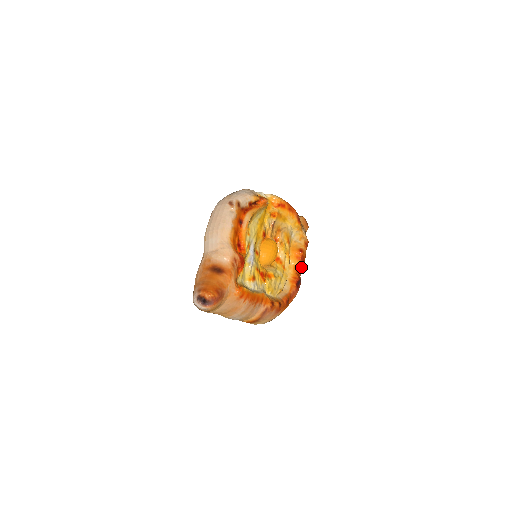
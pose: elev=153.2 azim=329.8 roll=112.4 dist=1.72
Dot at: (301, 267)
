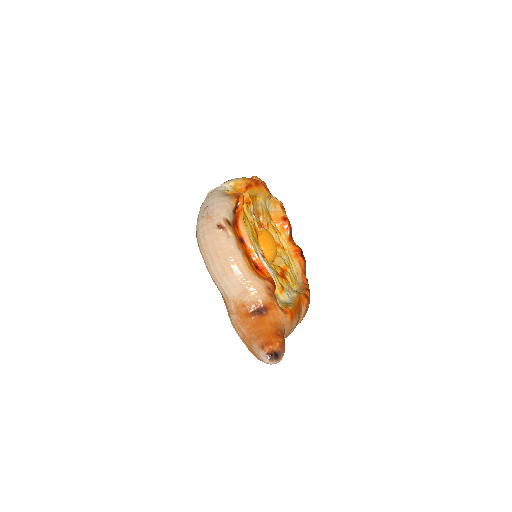
Dot at: (291, 234)
